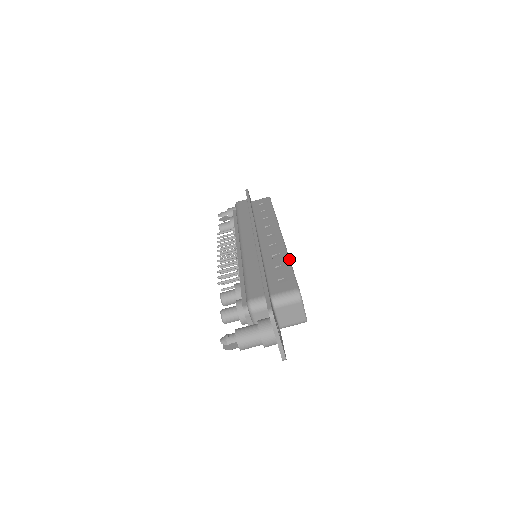
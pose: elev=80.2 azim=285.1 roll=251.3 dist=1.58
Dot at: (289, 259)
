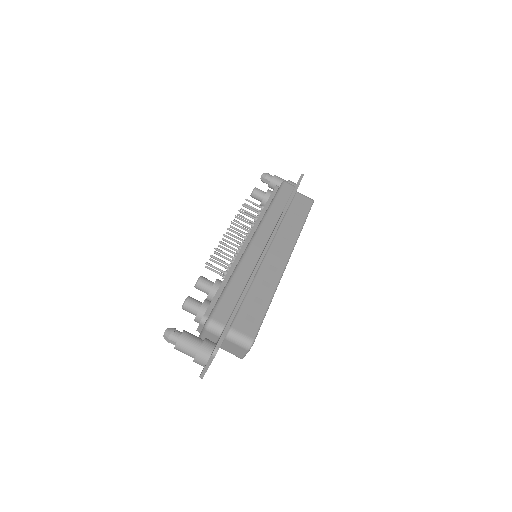
Dot at: (272, 298)
